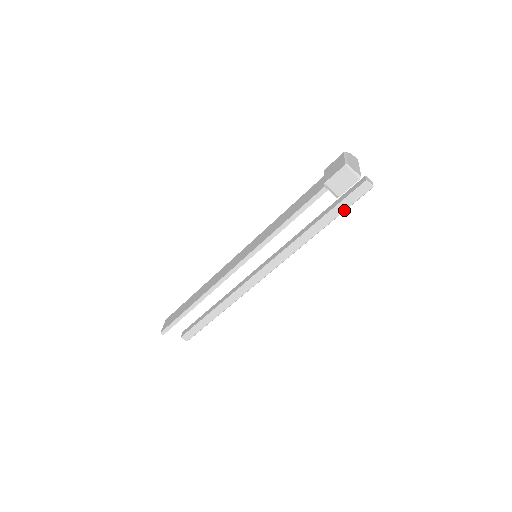
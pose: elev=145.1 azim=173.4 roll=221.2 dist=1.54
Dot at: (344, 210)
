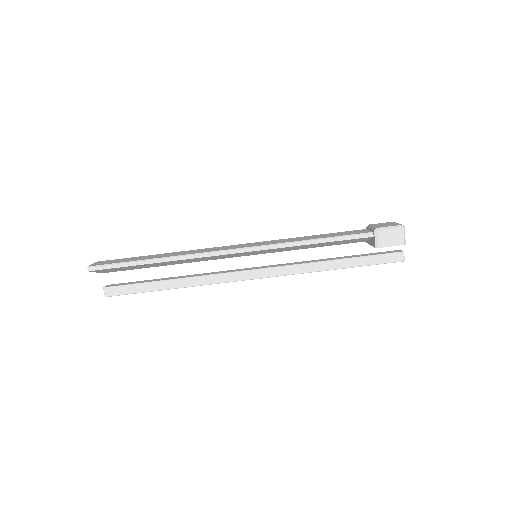
Dot at: (369, 264)
